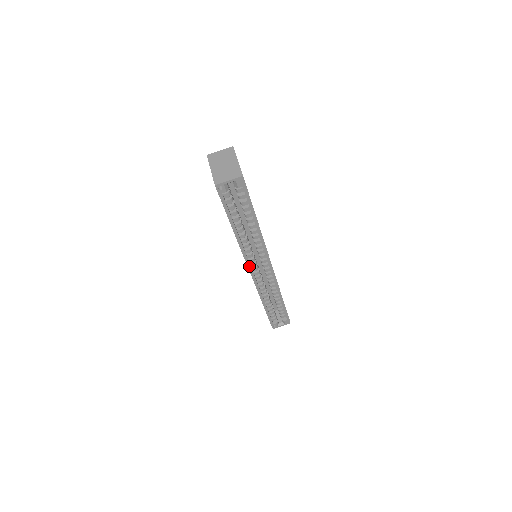
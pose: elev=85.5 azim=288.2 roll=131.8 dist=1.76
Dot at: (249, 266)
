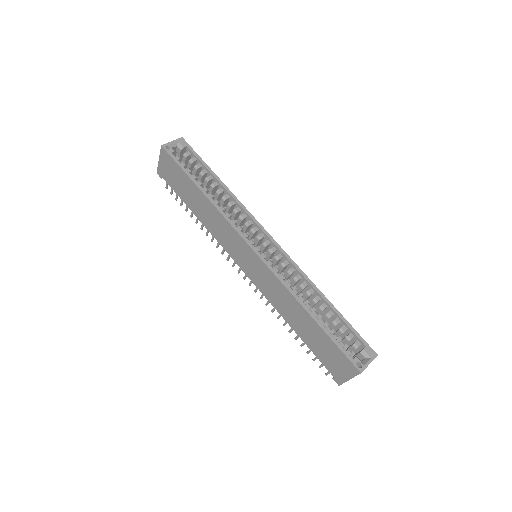
Dot at: (245, 240)
